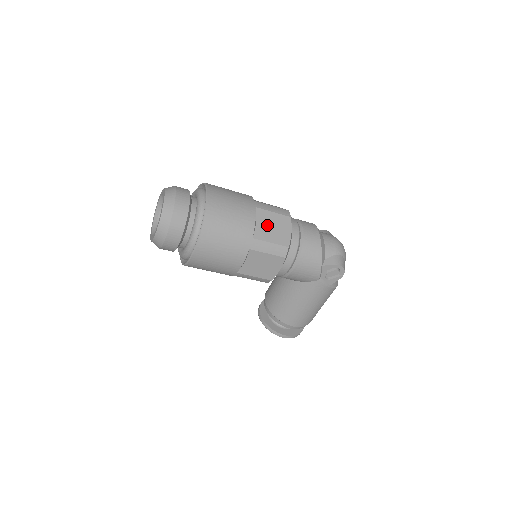
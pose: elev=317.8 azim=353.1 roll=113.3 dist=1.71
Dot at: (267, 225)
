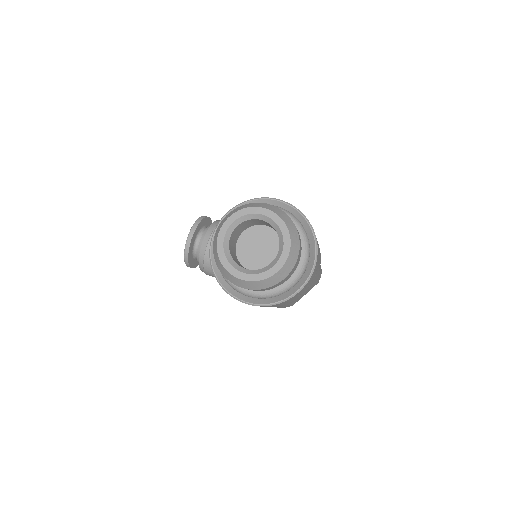
Dot at: occluded
